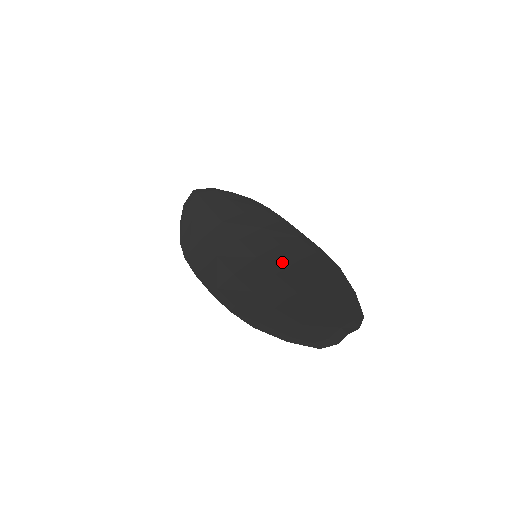
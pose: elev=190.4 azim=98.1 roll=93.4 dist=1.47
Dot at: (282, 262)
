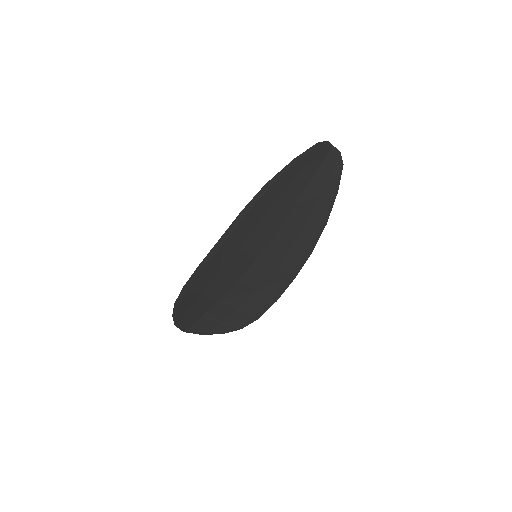
Dot at: (280, 243)
